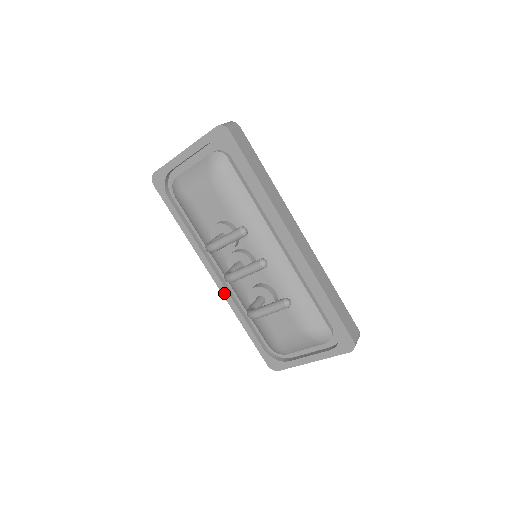
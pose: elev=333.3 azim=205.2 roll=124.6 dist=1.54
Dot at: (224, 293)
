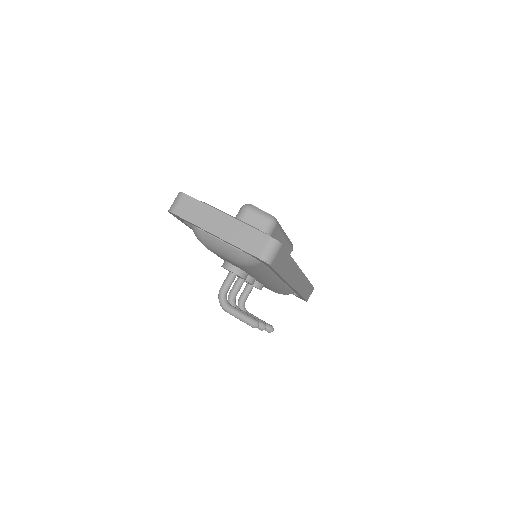
Dot at: occluded
